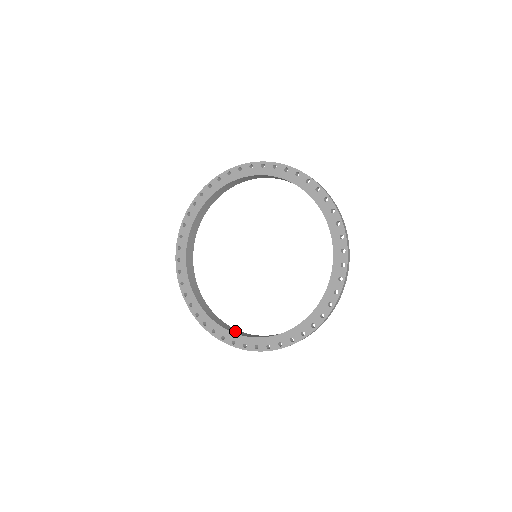
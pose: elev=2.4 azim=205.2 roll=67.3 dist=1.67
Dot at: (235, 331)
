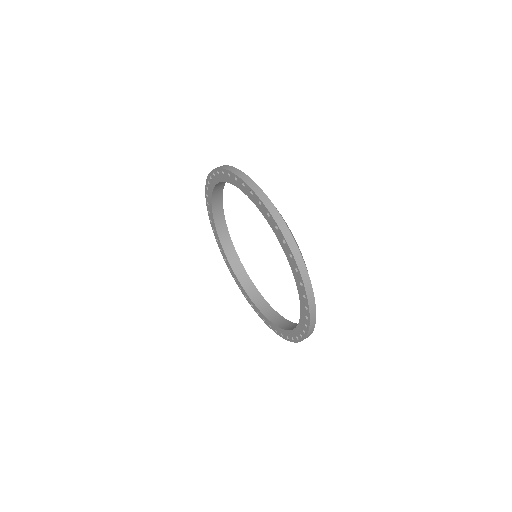
Dot at: (235, 263)
